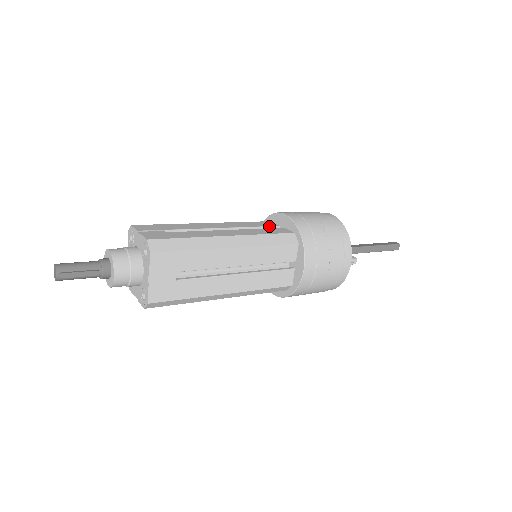
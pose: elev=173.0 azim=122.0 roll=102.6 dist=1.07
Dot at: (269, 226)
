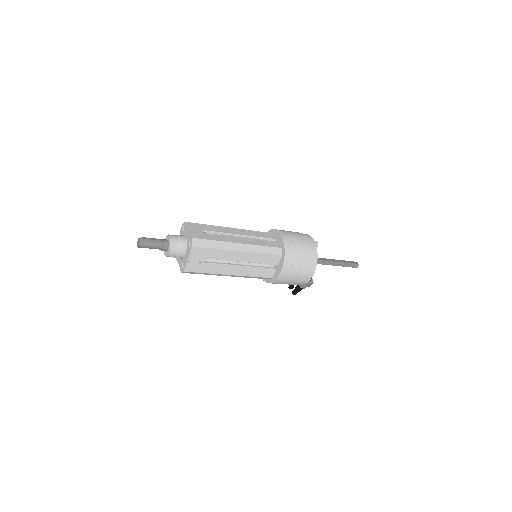
Dot at: occluded
